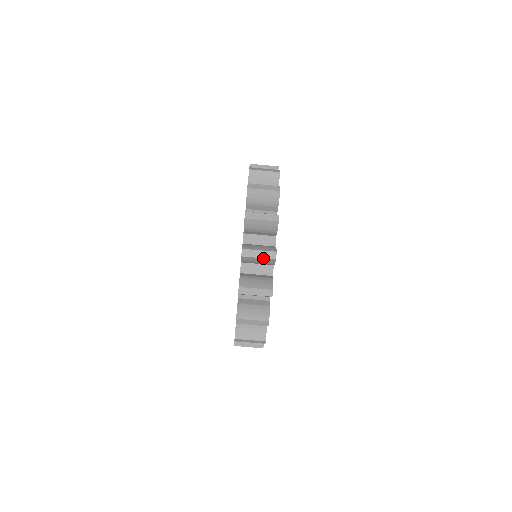
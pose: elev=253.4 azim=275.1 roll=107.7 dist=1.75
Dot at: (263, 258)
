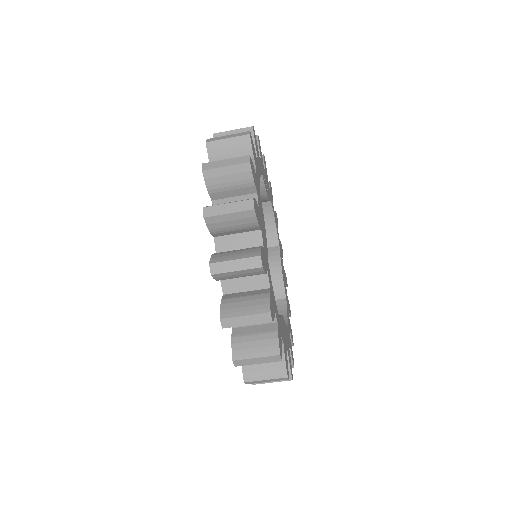
Dot at: (235, 212)
